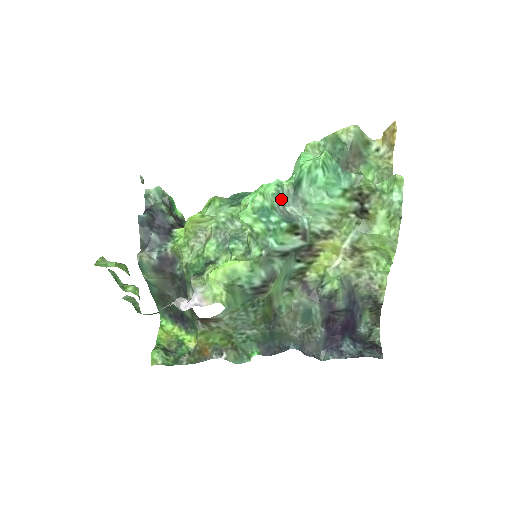
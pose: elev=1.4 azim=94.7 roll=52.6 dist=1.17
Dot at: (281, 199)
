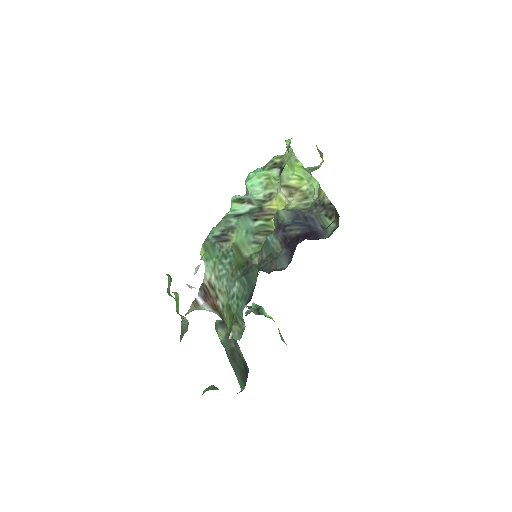
Dot at: occluded
